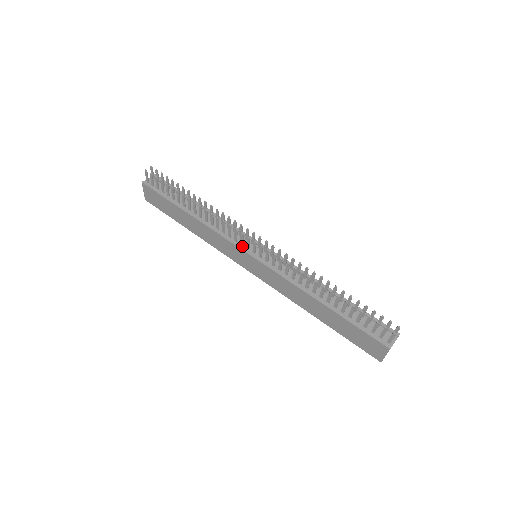
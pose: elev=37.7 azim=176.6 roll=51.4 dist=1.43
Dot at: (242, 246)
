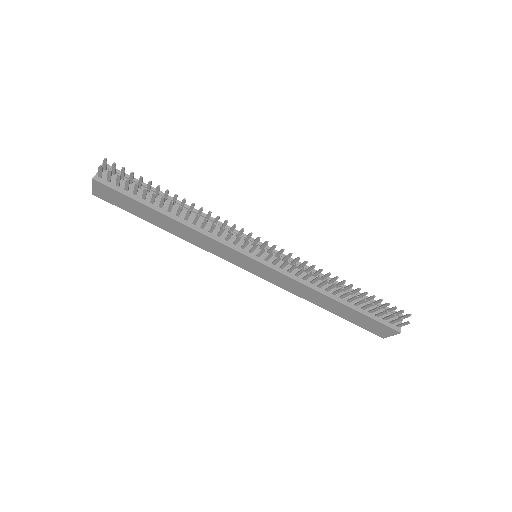
Dot at: (243, 250)
